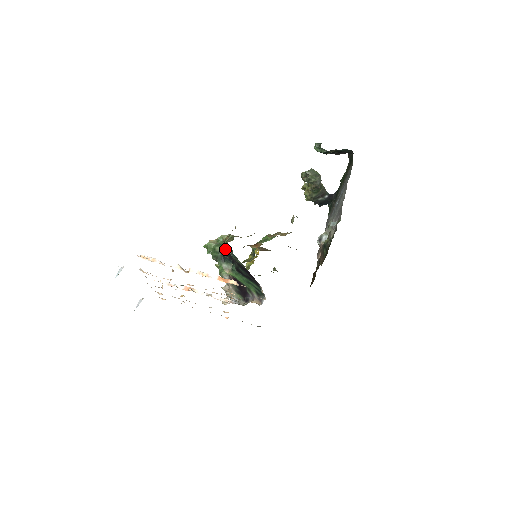
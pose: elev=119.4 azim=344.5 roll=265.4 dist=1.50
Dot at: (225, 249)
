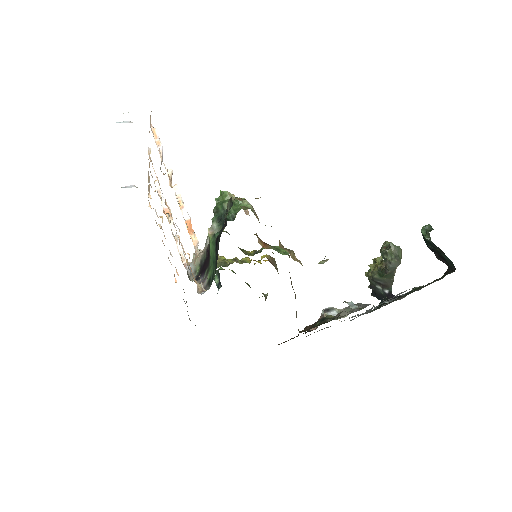
Dot at: occluded
